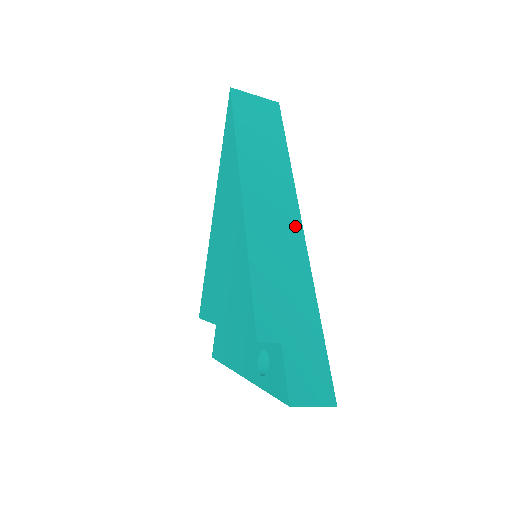
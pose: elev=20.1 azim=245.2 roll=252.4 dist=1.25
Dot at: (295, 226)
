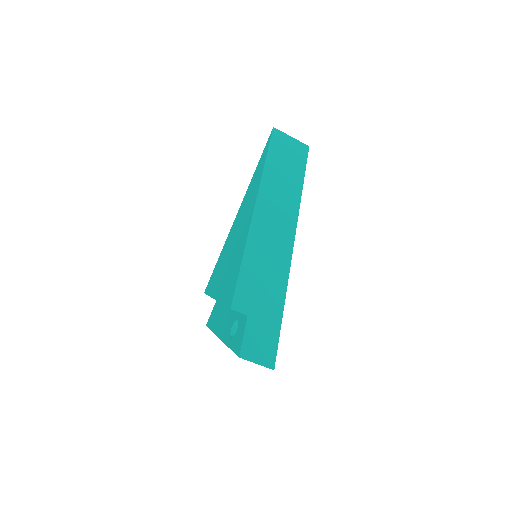
Dot at: (288, 240)
